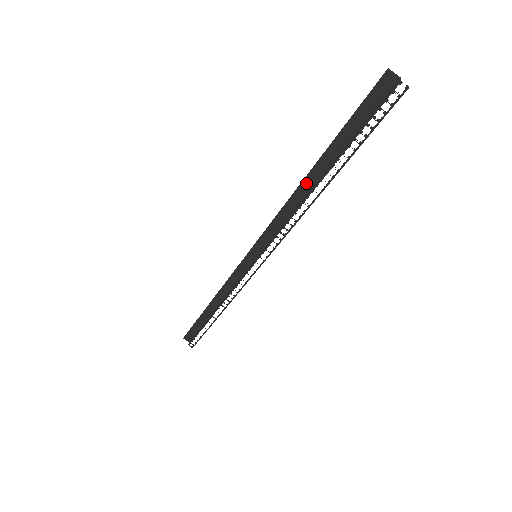
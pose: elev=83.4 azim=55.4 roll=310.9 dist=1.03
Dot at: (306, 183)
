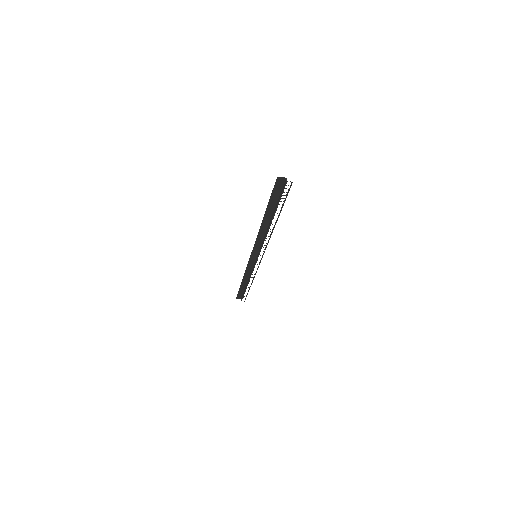
Dot at: (264, 223)
